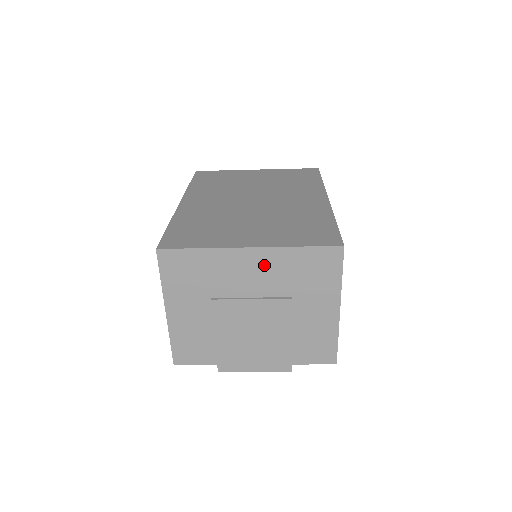
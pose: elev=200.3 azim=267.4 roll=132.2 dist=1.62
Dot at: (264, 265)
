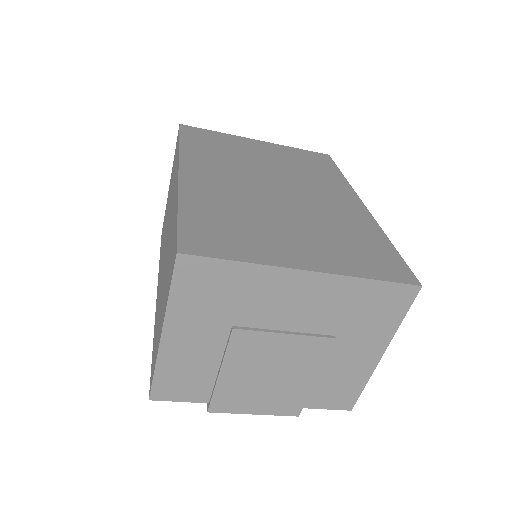
Dot at: (318, 295)
